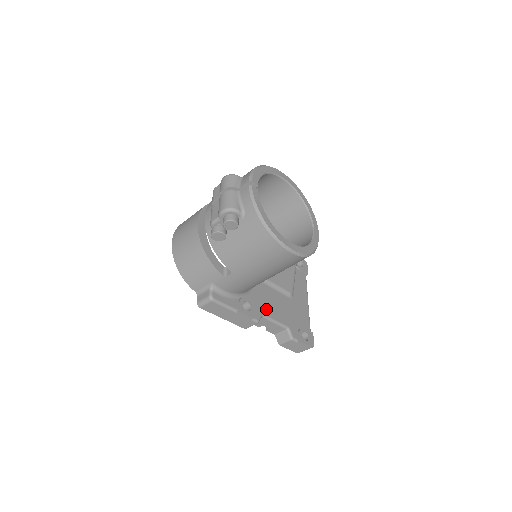
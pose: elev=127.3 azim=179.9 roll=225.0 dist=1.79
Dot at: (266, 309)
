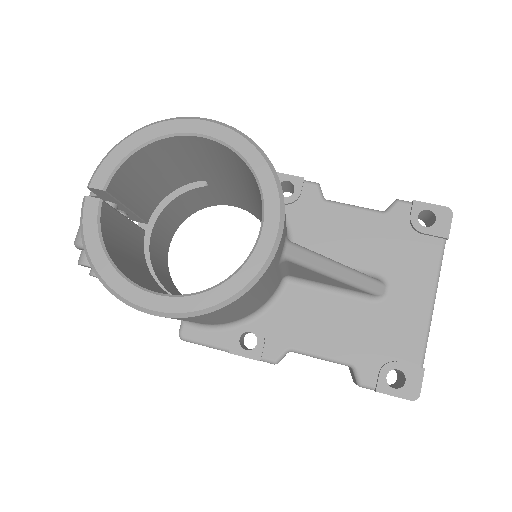
Dot at: (300, 337)
